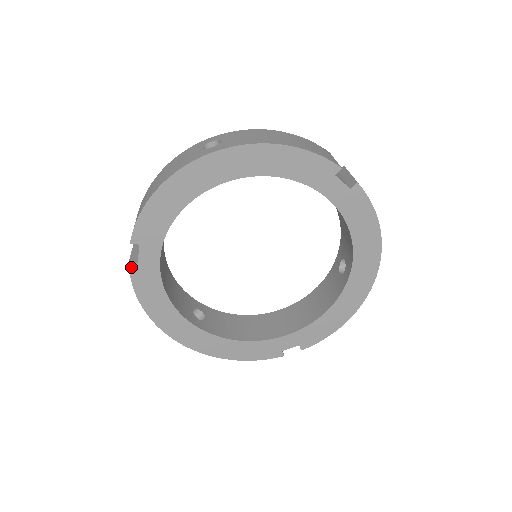
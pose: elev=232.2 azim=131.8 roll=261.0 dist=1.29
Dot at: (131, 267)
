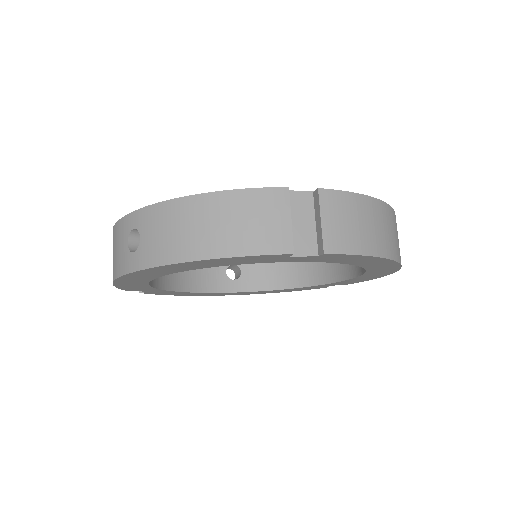
Dot at: (144, 293)
